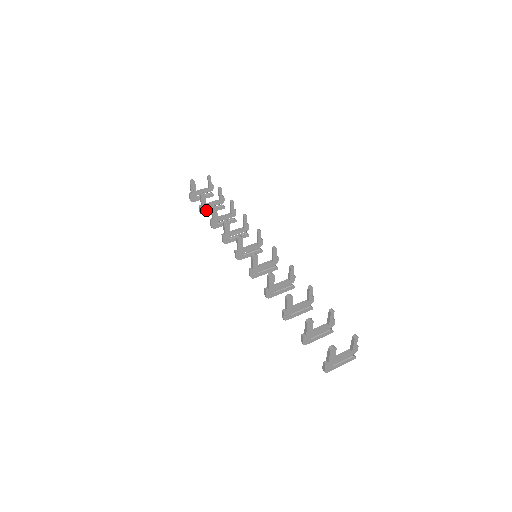
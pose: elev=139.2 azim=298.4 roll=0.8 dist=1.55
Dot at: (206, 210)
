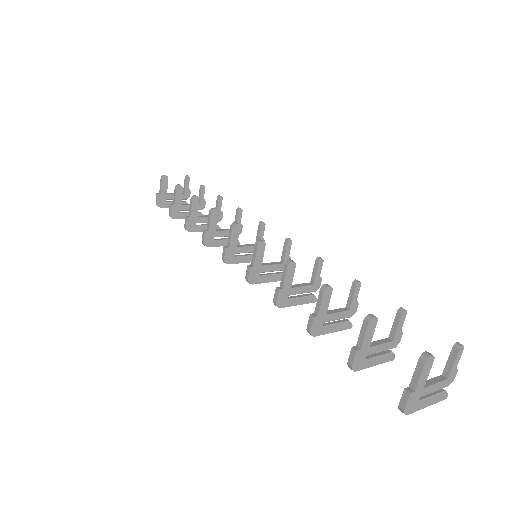
Dot at: (179, 213)
